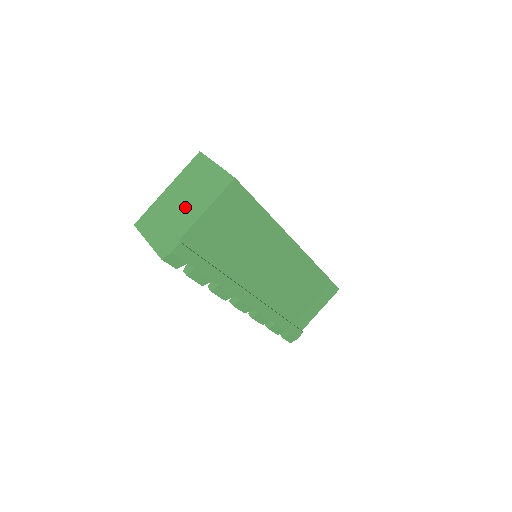
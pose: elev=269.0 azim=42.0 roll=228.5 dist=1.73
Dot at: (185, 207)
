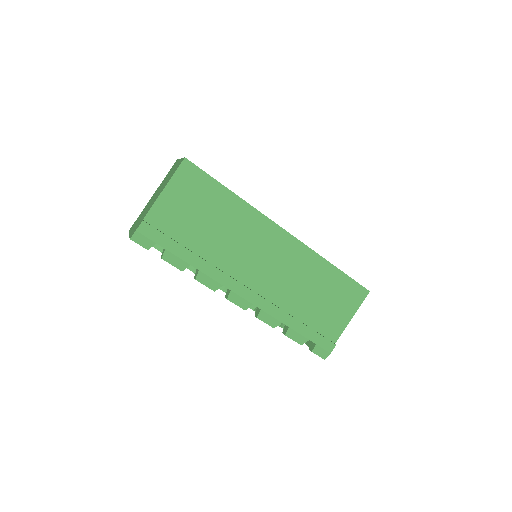
Dot at: (155, 197)
